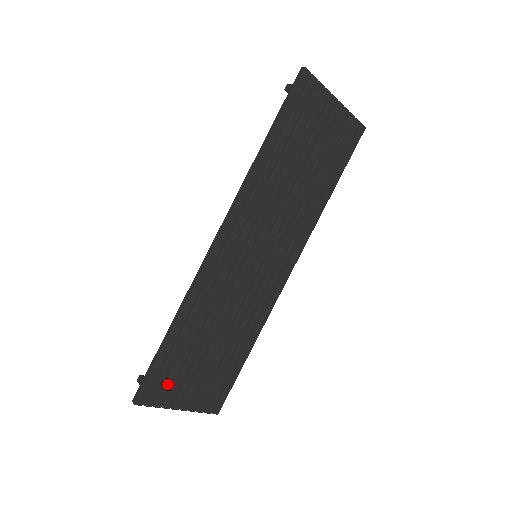
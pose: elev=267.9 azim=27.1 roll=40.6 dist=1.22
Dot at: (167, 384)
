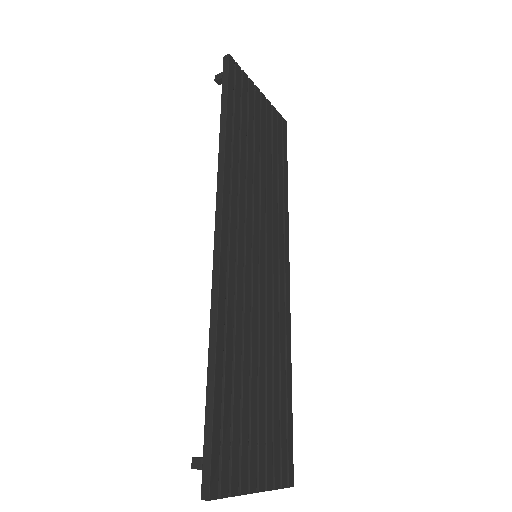
Dot at: (233, 452)
